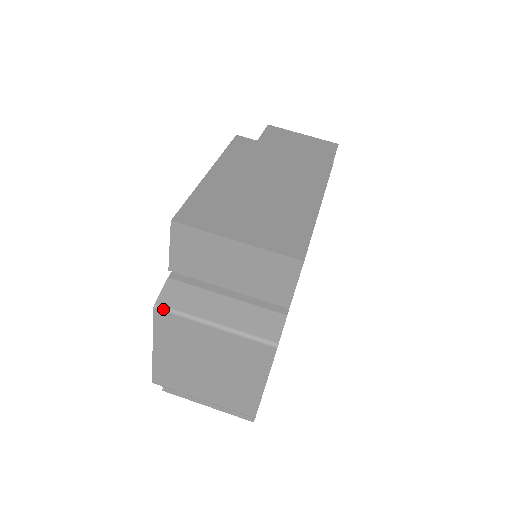
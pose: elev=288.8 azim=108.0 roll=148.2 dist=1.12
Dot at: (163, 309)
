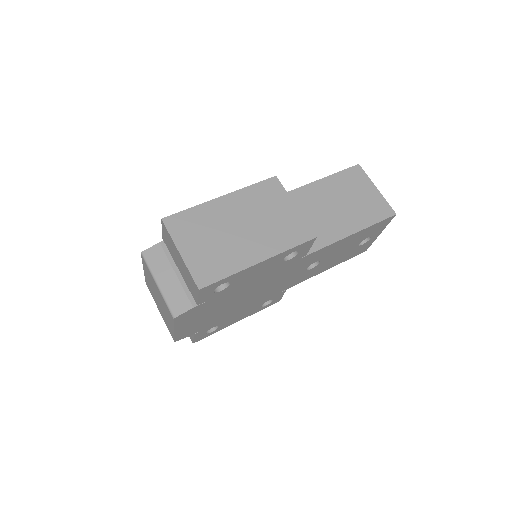
Dot at: (143, 257)
